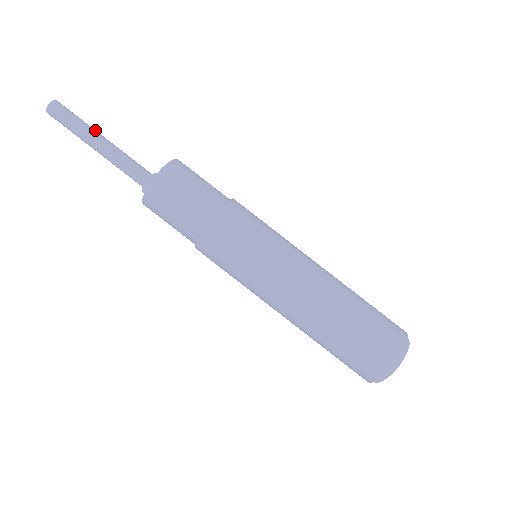
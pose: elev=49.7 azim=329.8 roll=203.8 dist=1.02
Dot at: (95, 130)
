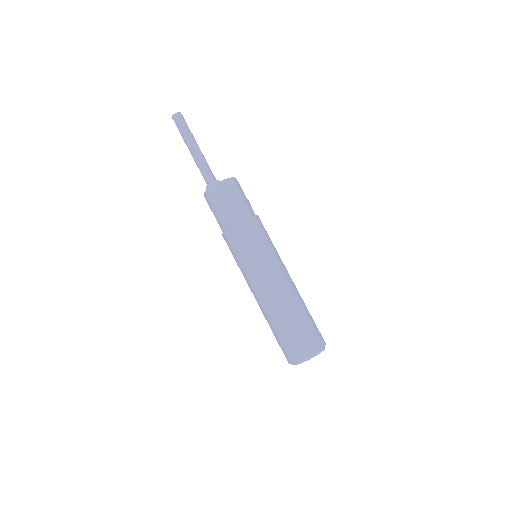
Dot at: (195, 140)
